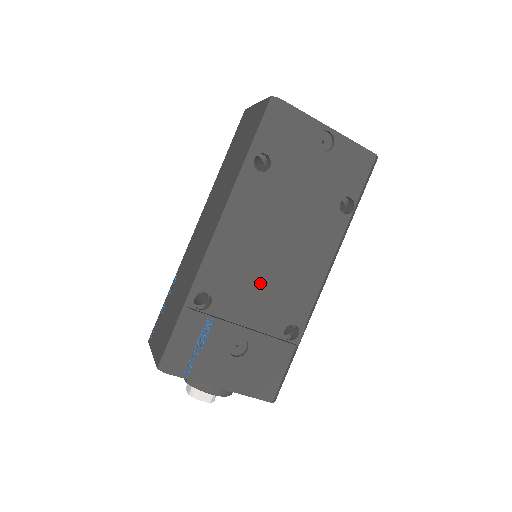
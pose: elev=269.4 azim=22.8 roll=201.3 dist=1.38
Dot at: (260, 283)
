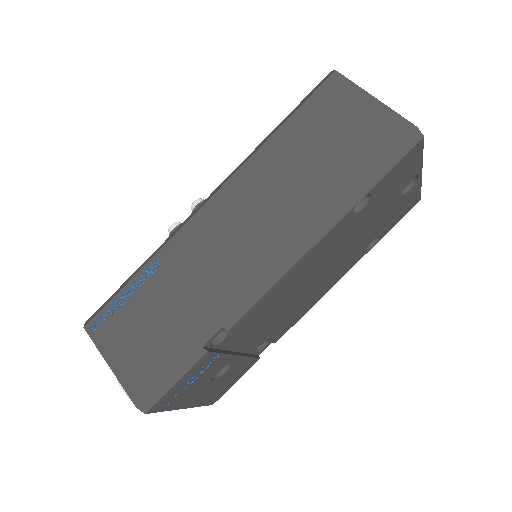
Dot at: (275, 316)
